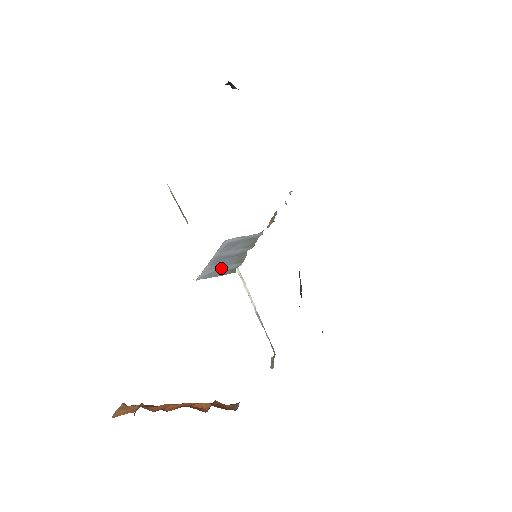
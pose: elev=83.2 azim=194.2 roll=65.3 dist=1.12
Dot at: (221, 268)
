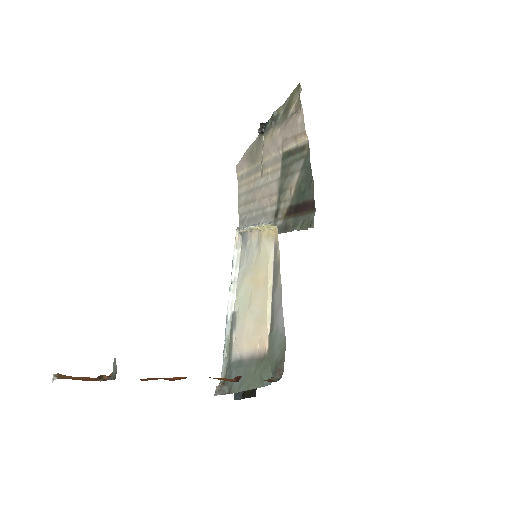
Dot at: occluded
